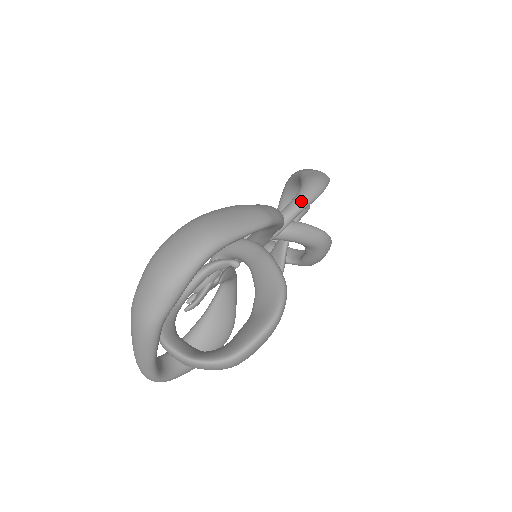
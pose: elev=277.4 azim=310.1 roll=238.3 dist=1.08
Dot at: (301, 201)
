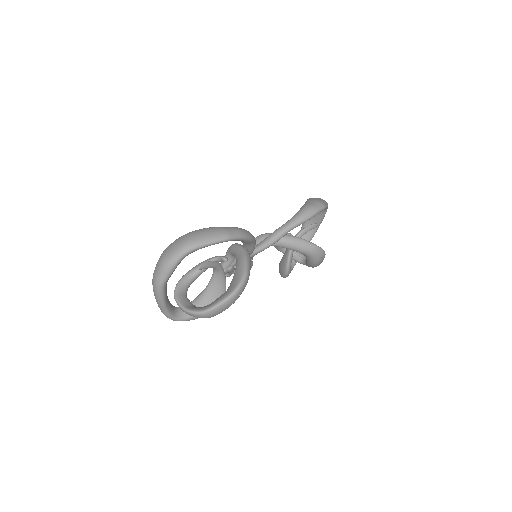
Dot at: (292, 222)
